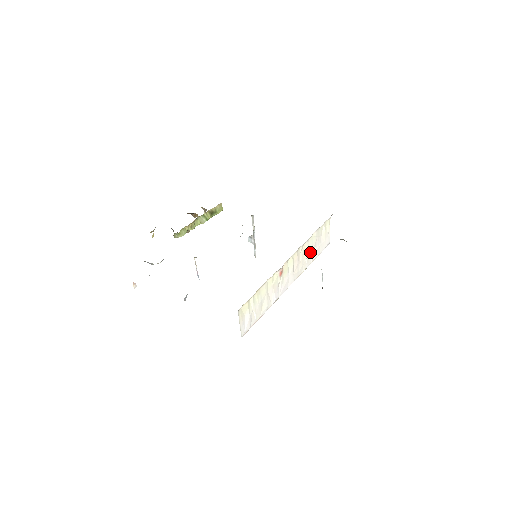
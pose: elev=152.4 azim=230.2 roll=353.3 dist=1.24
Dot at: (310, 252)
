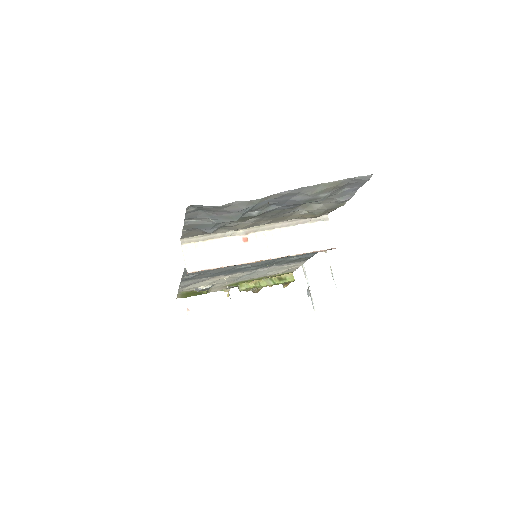
Dot at: (296, 241)
